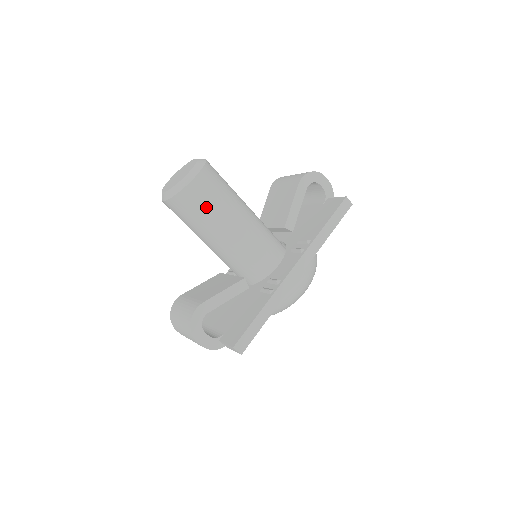
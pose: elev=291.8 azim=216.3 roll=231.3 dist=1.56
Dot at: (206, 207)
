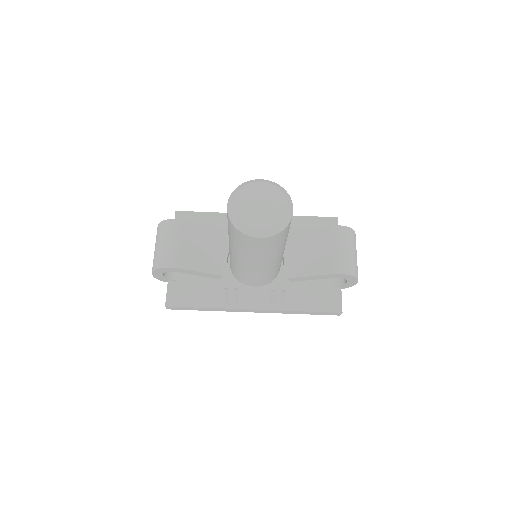
Dot at: (246, 247)
